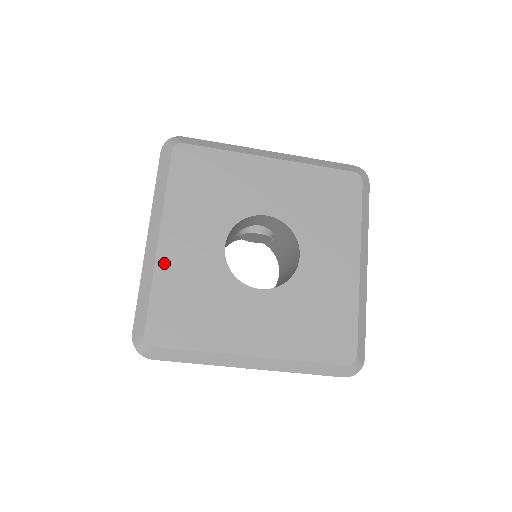
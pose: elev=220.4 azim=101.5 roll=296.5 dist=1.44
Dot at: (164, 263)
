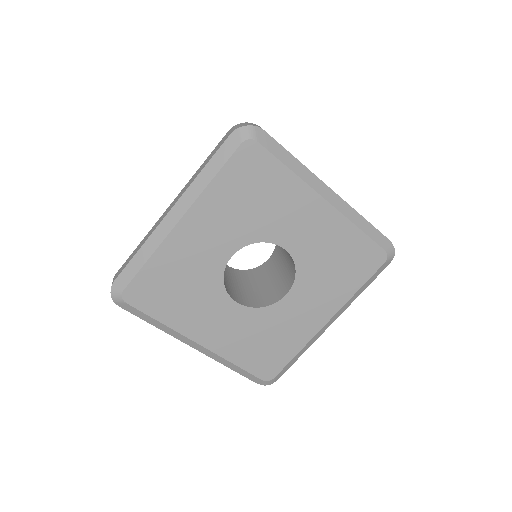
Dot at: (172, 244)
